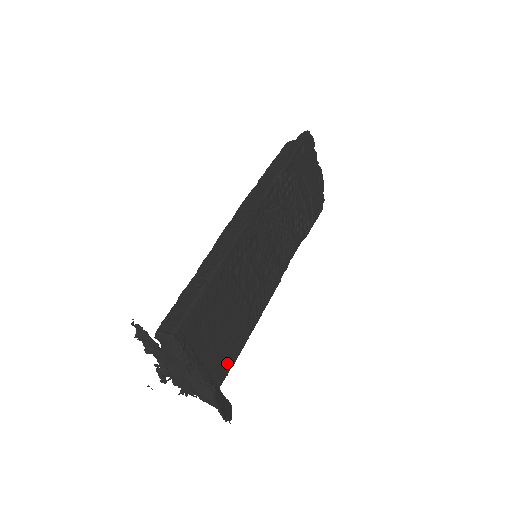
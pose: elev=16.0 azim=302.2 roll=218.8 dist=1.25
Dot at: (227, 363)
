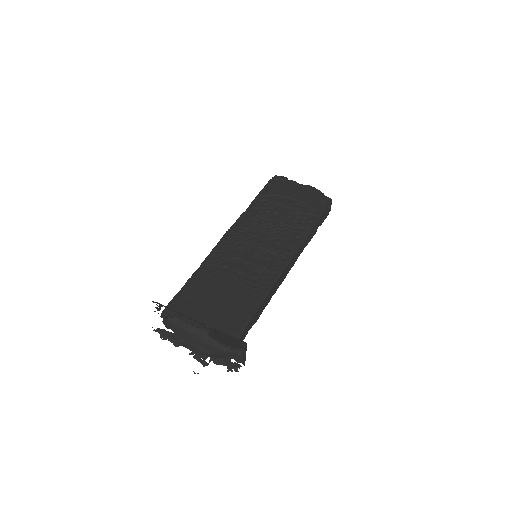
Dot at: (238, 321)
